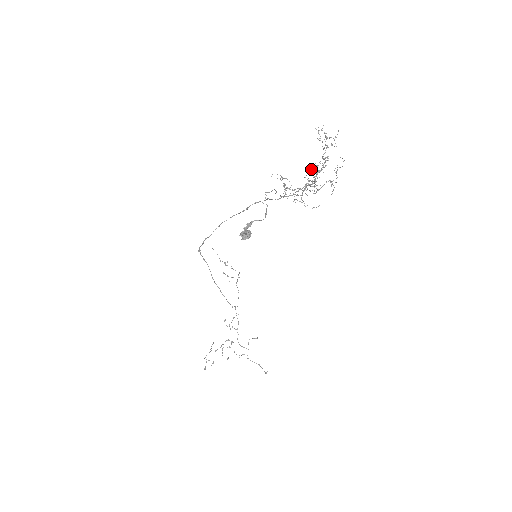
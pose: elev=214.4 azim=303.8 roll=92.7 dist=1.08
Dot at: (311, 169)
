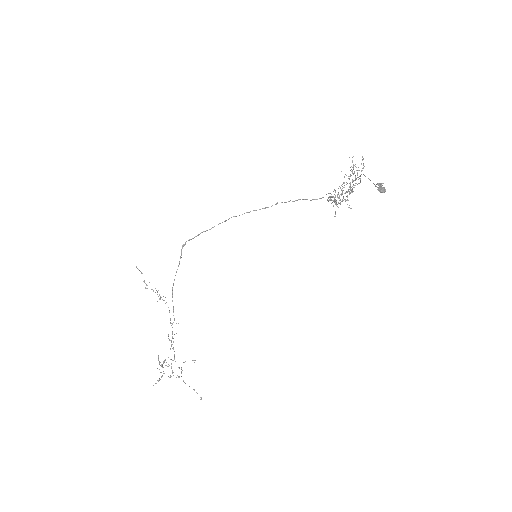
Dot at: (360, 178)
